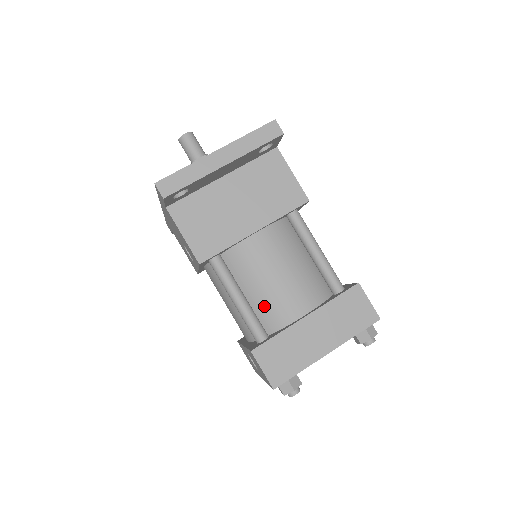
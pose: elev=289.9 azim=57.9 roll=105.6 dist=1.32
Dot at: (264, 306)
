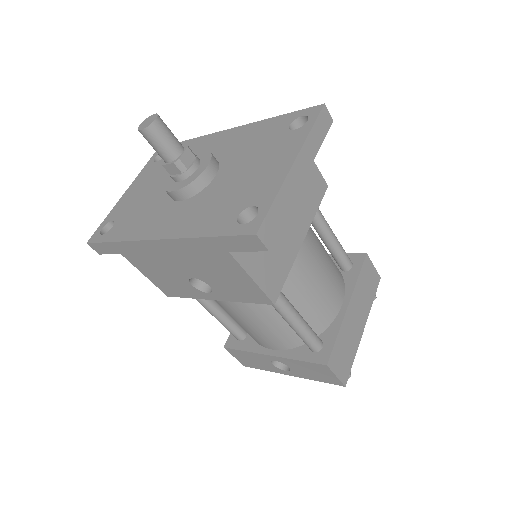
Dot at: (313, 313)
